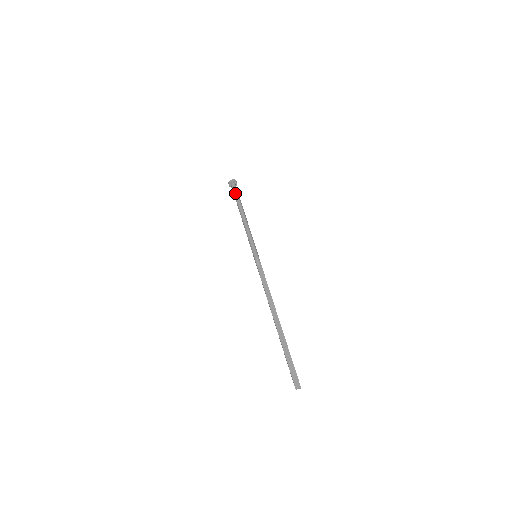
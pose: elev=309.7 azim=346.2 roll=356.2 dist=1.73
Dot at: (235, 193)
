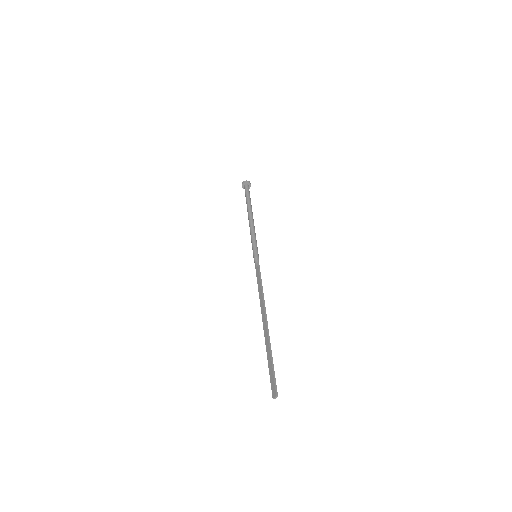
Dot at: (245, 195)
